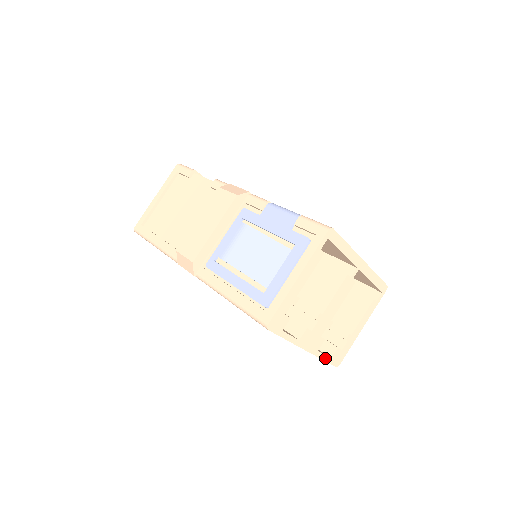
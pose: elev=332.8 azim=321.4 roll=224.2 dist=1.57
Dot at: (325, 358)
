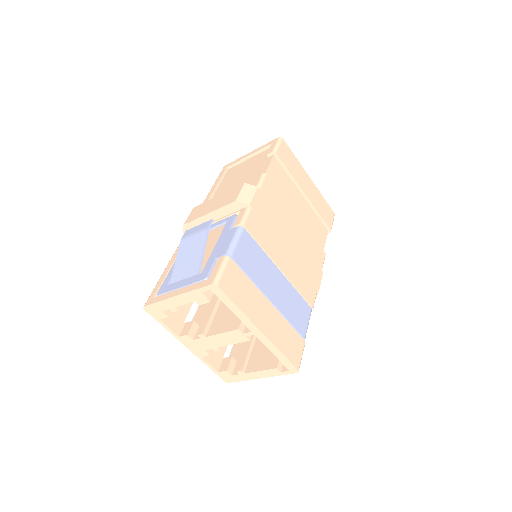
Dot at: (211, 367)
